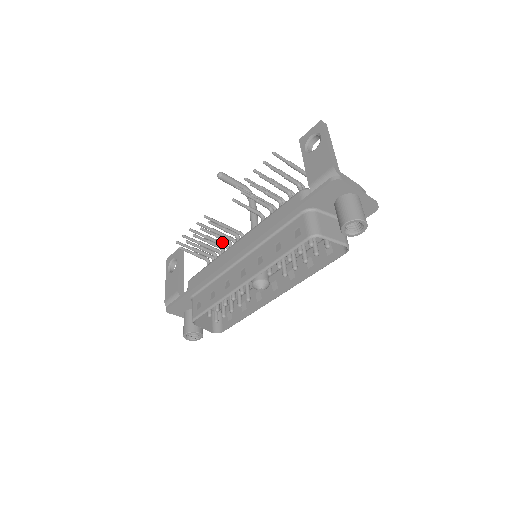
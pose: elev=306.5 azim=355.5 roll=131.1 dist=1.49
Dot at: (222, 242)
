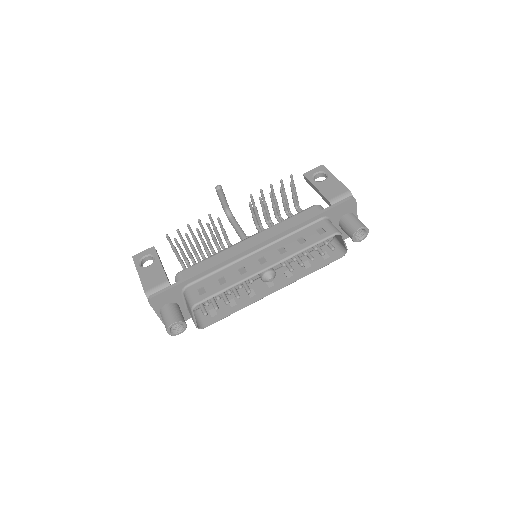
Dot at: occluded
